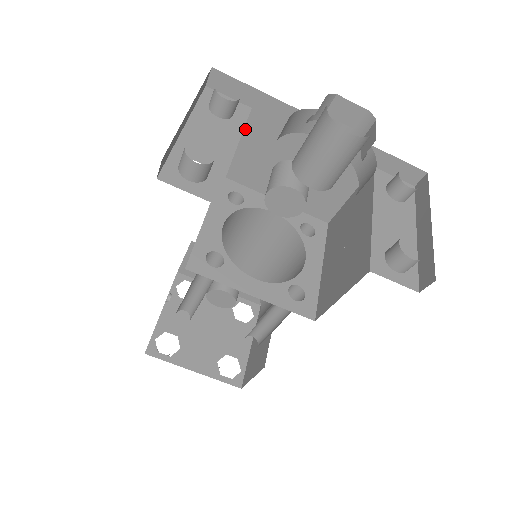
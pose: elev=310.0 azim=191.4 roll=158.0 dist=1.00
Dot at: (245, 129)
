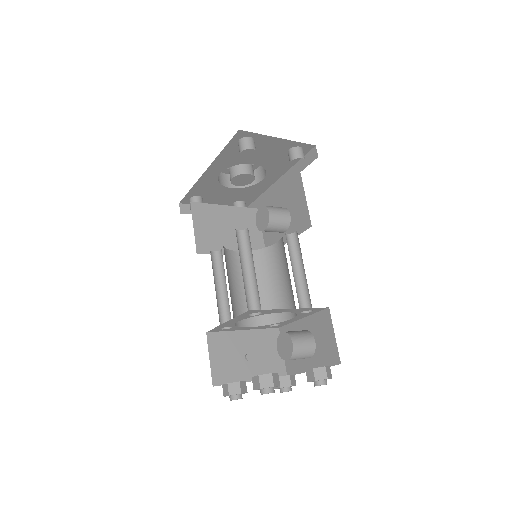
Dot at: occluded
